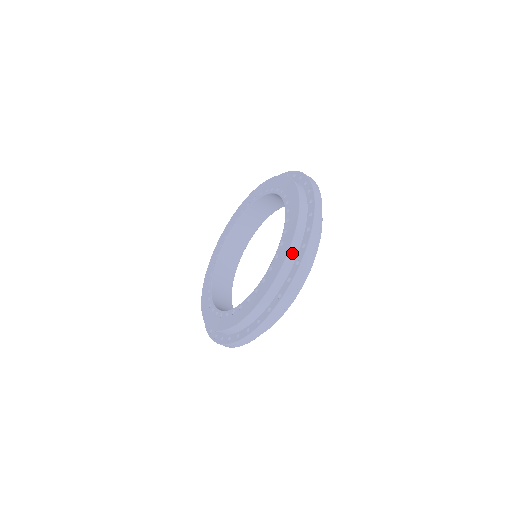
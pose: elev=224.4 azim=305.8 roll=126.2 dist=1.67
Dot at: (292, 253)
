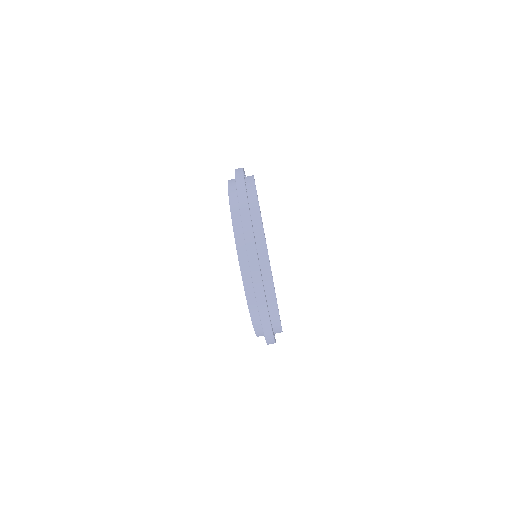
Dot at: (243, 262)
